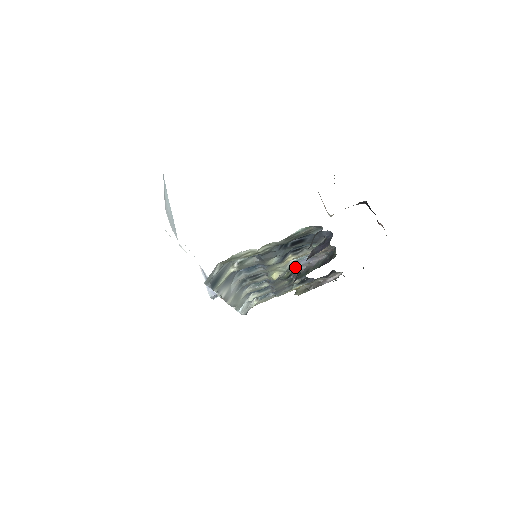
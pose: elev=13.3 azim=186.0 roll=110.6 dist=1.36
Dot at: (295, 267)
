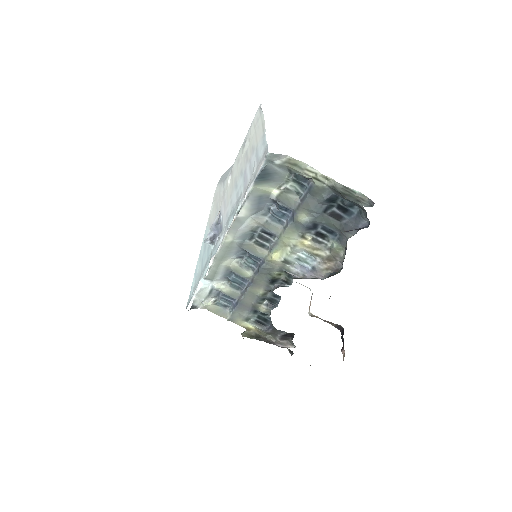
Dot at: (292, 269)
